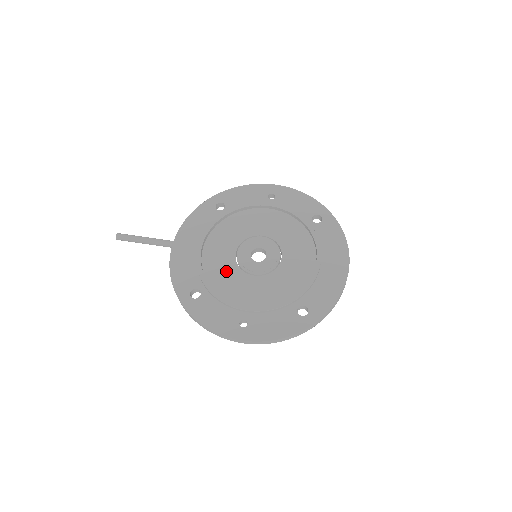
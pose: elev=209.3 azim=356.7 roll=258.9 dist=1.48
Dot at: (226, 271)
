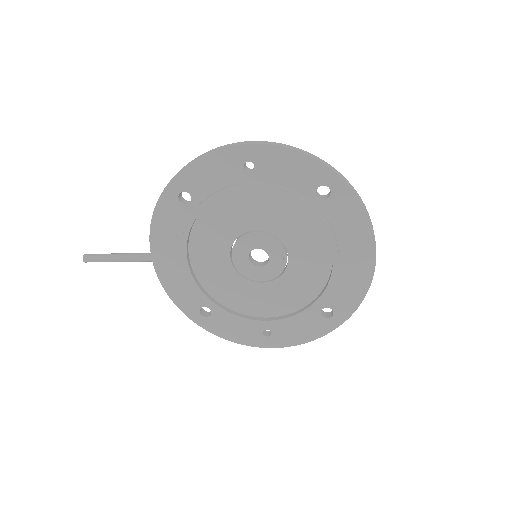
Dot at: (228, 283)
